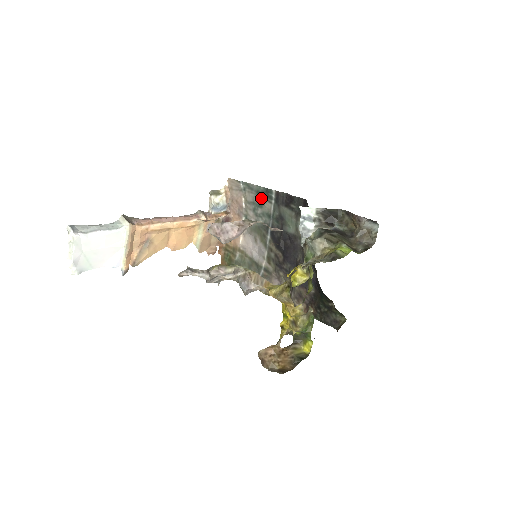
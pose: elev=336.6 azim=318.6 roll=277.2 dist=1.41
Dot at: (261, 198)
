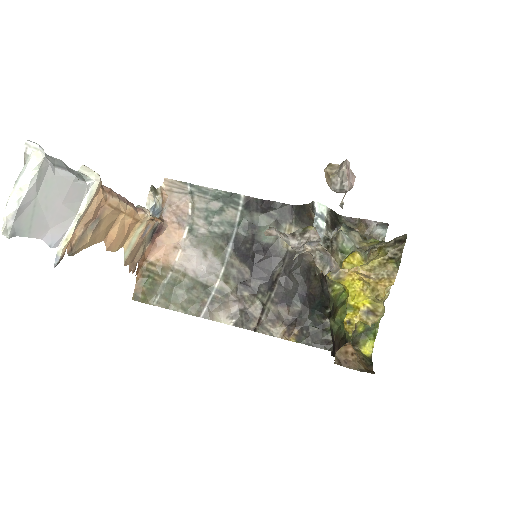
Dot at: (220, 204)
